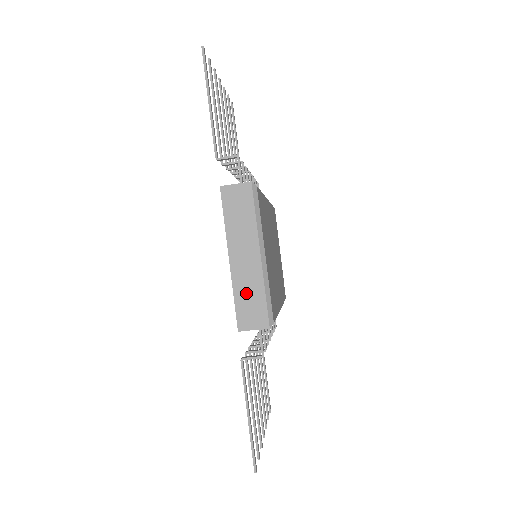
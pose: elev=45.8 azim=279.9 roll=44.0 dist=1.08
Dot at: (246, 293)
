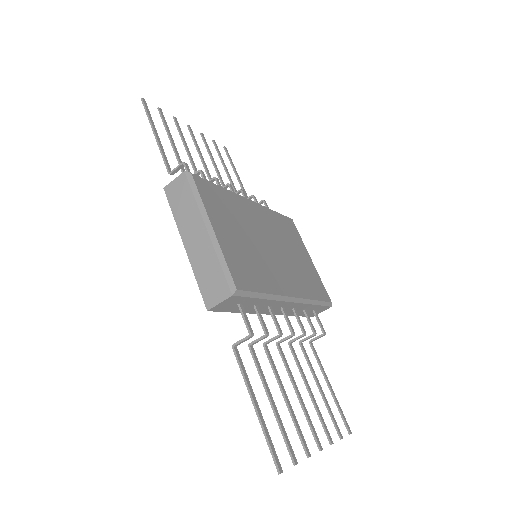
Dot at: (204, 270)
